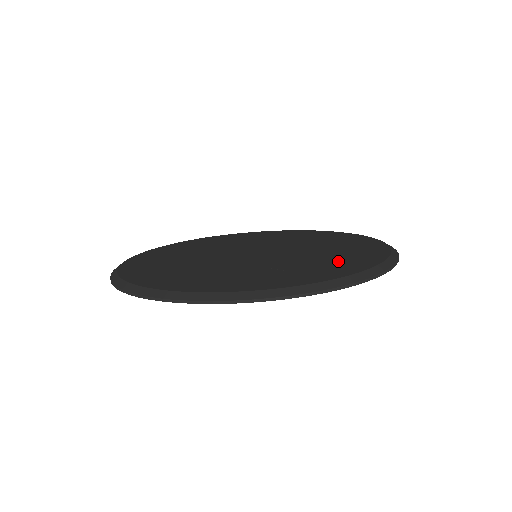
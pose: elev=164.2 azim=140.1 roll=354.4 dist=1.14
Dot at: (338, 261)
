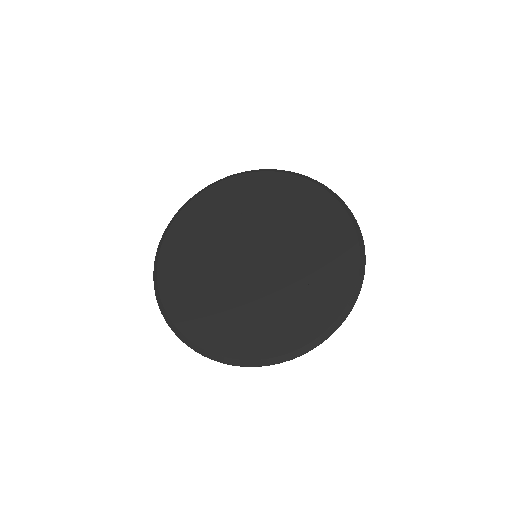
Dot at: (327, 278)
